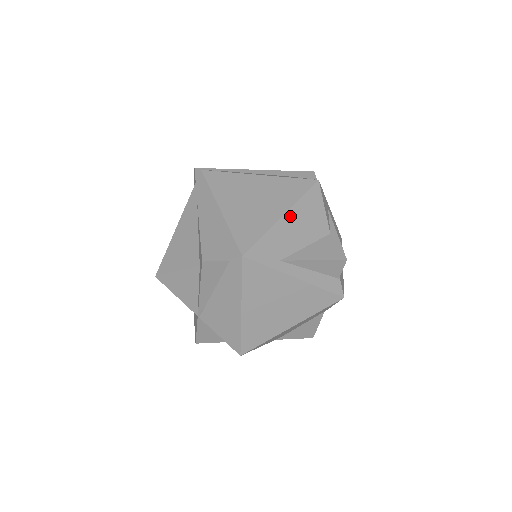
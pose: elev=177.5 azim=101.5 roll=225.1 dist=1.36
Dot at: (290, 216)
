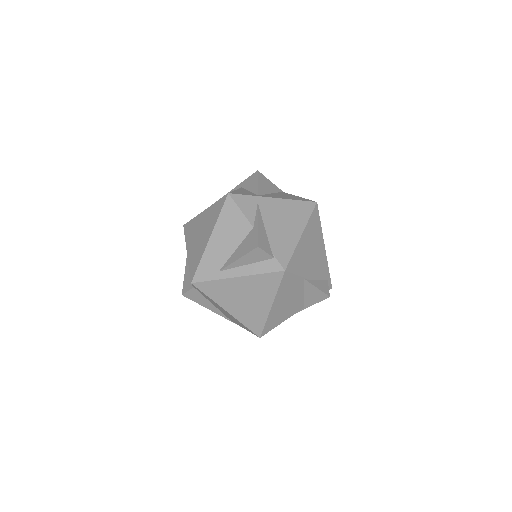
Dot at: (215, 235)
